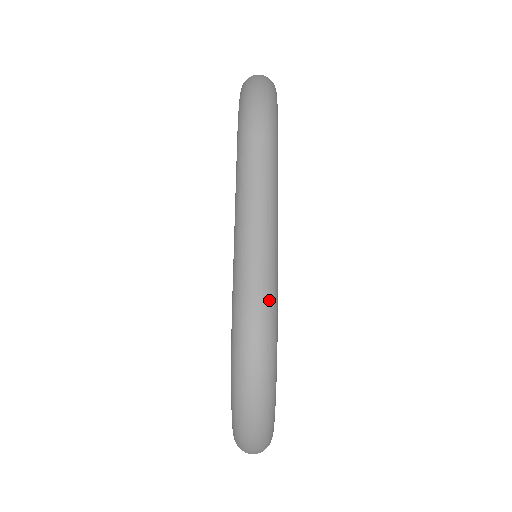
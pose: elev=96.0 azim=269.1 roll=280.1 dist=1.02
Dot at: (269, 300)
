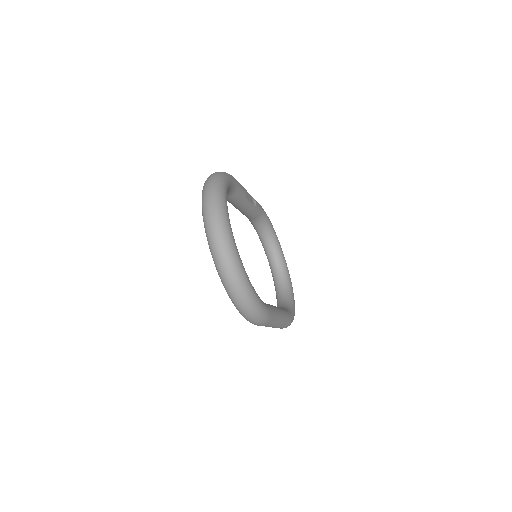
Dot at: occluded
